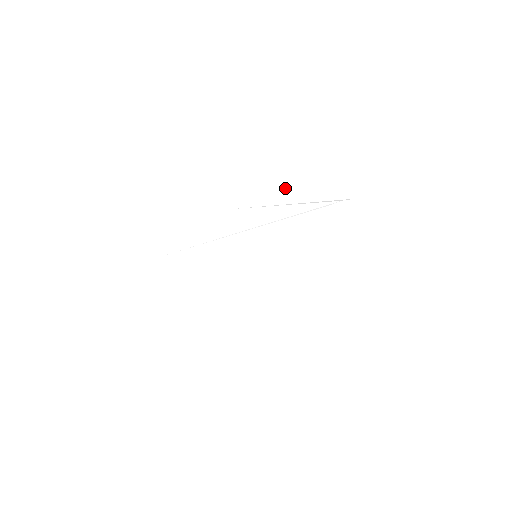
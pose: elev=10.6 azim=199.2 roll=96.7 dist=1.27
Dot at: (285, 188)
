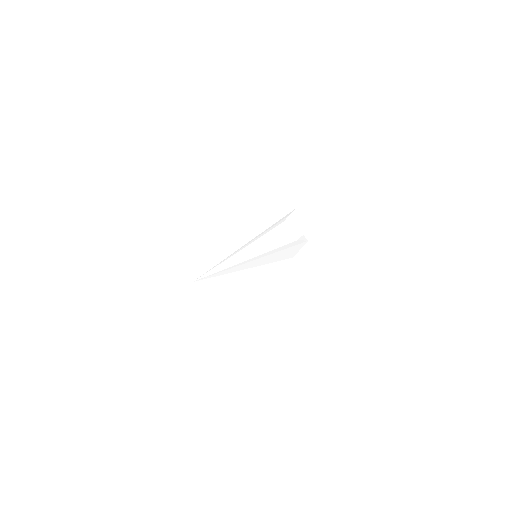
Dot at: (269, 203)
